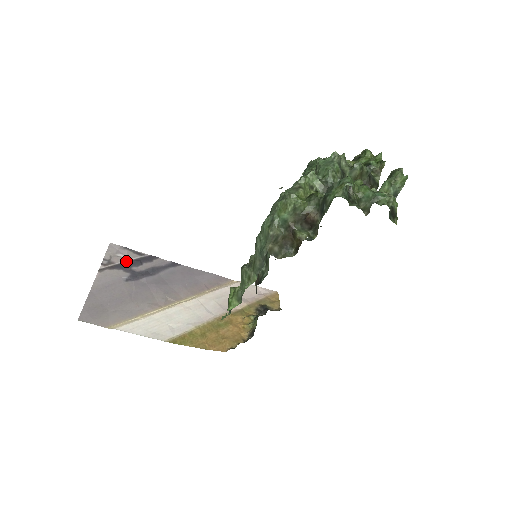
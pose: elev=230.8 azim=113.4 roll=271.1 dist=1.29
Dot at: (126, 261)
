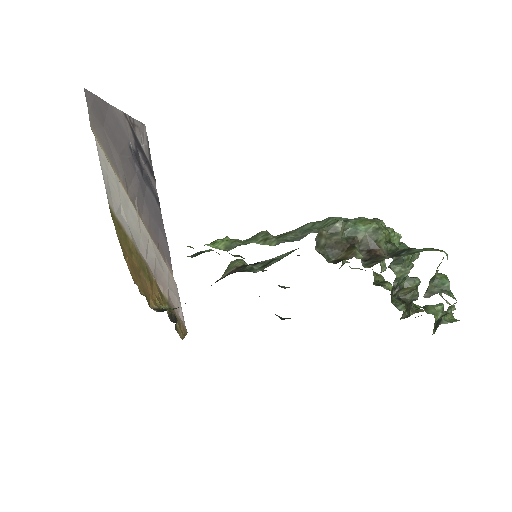
Dot at: (141, 145)
